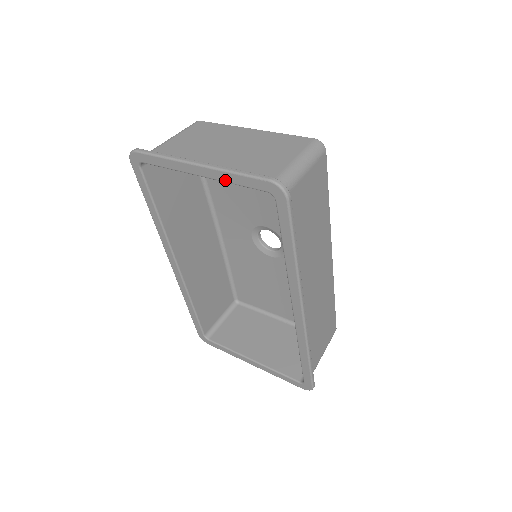
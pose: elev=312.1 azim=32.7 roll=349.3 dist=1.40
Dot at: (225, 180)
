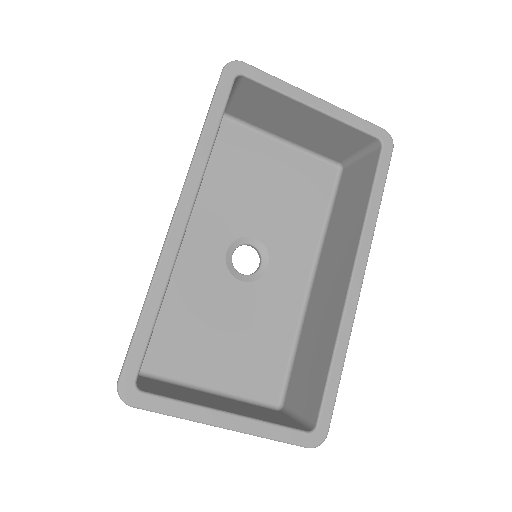
Dot at: (342, 118)
